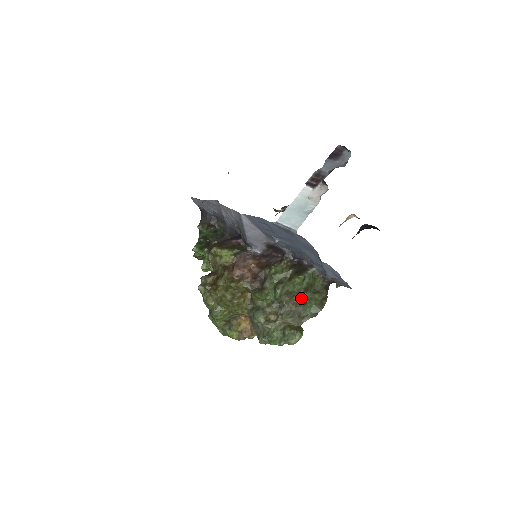
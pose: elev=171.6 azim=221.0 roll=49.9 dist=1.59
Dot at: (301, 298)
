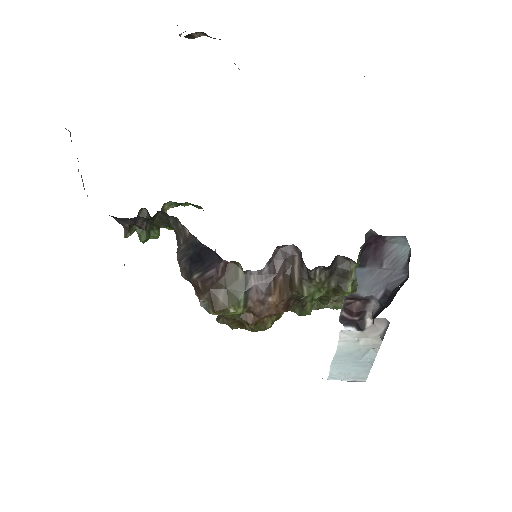
Dot at: occluded
